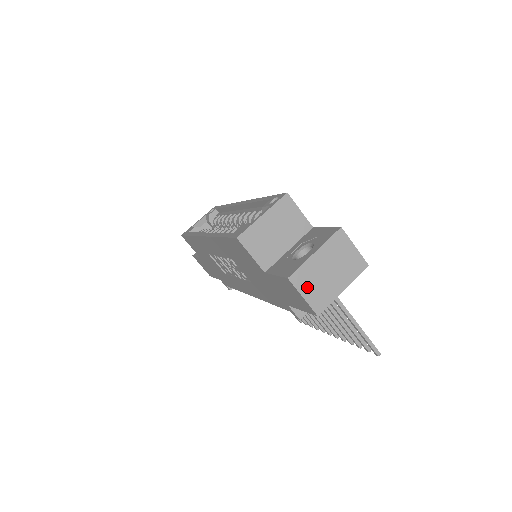
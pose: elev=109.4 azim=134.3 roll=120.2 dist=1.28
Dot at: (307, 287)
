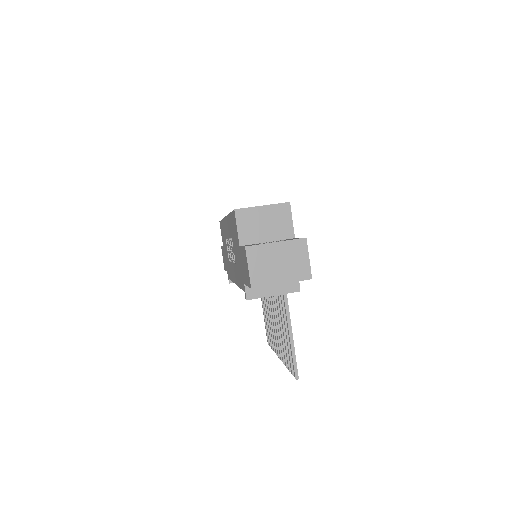
Dot at: (256, 262)
